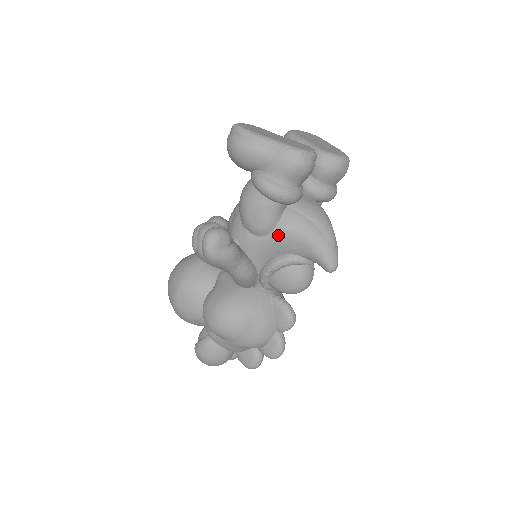
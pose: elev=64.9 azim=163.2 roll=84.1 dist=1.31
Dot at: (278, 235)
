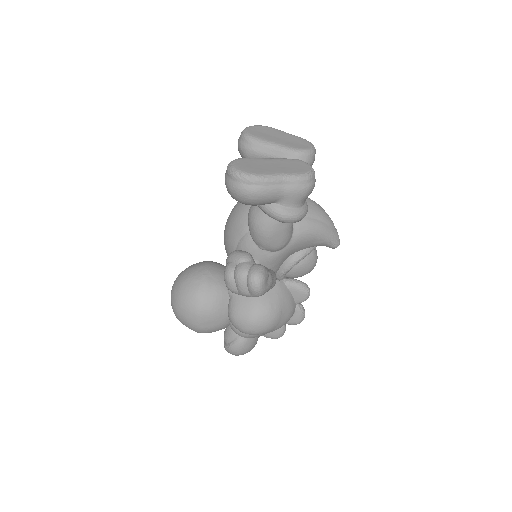
Dot at: (294, 243)
